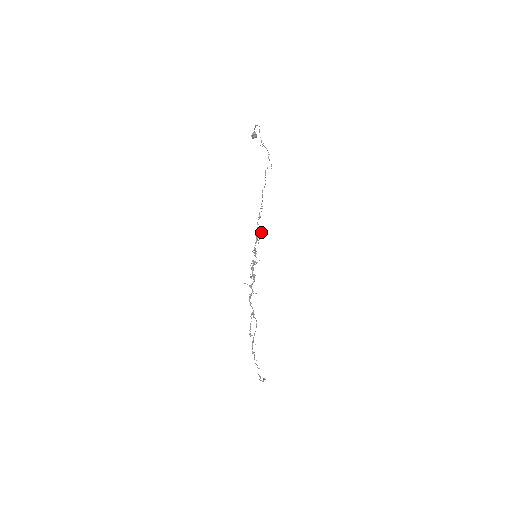
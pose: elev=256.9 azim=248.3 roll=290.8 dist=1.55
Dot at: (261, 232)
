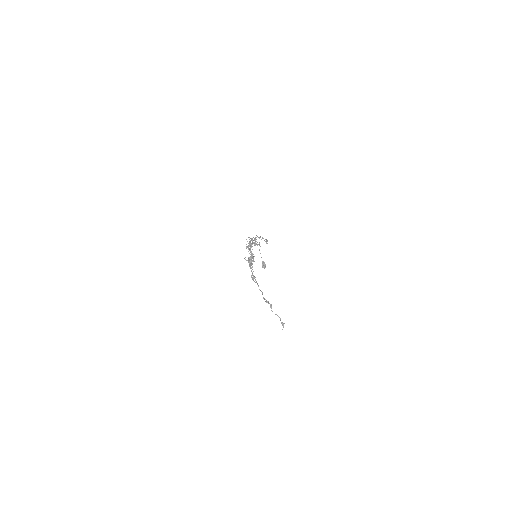
Dot at: (255, 238)
